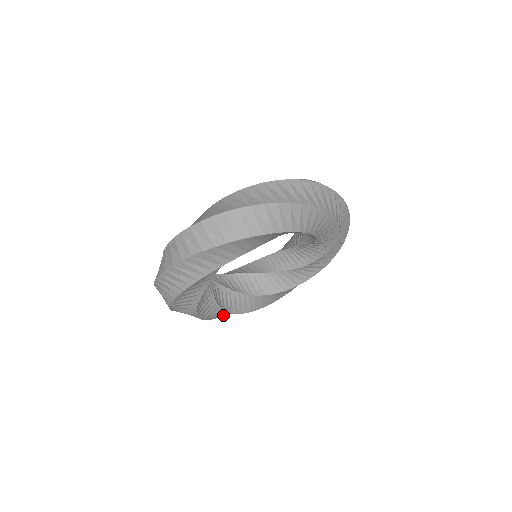
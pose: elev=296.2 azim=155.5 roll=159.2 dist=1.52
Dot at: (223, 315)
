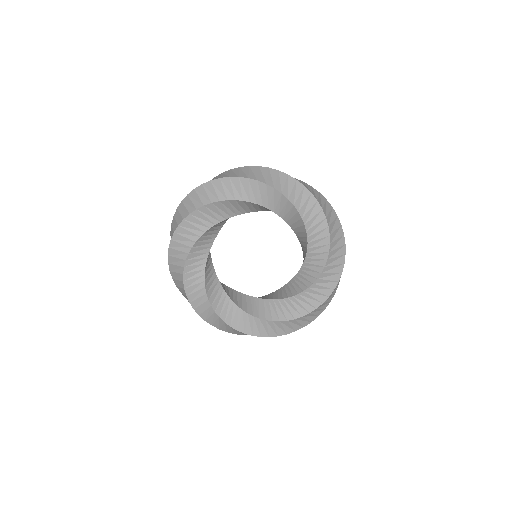
Dot at: (202, 307)
